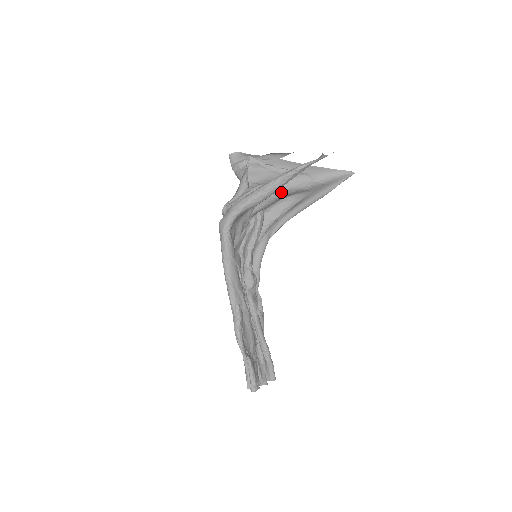
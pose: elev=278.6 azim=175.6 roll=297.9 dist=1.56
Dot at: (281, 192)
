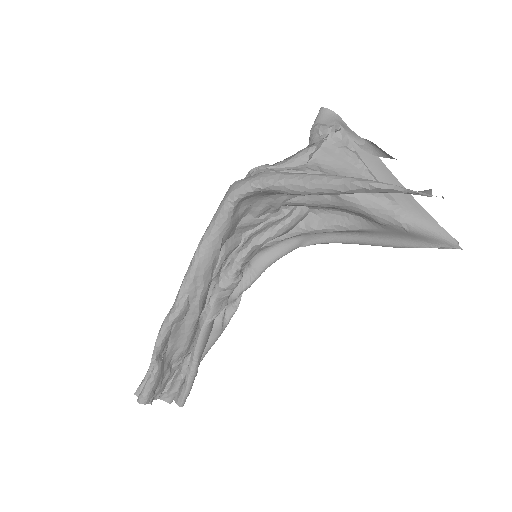
Dot at: (342, 201)
